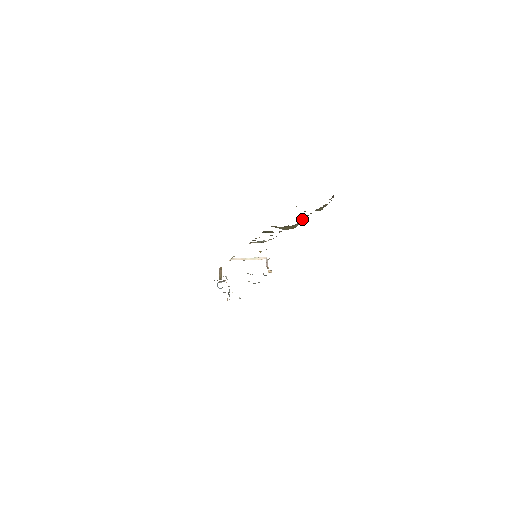
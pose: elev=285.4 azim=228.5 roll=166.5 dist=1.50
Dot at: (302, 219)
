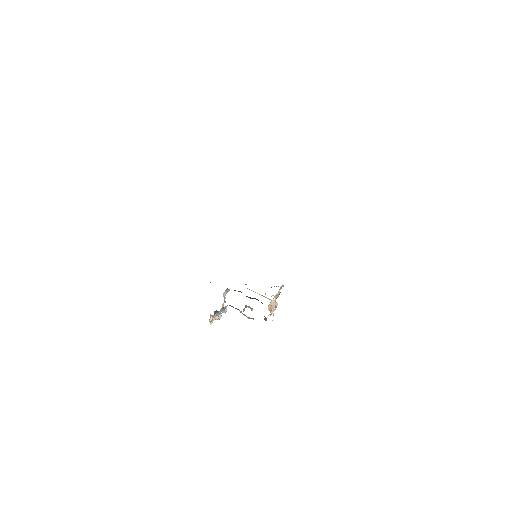
Dot at: occluded
